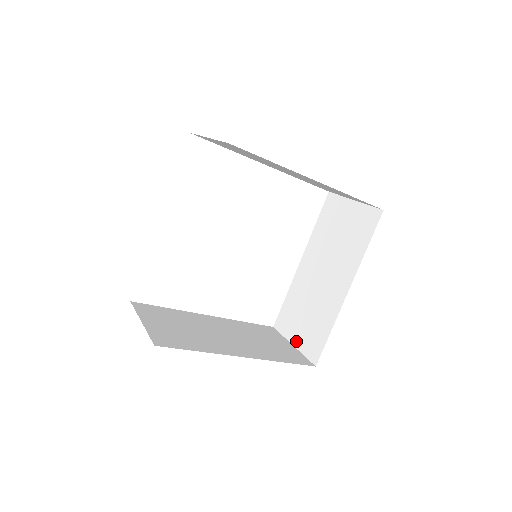
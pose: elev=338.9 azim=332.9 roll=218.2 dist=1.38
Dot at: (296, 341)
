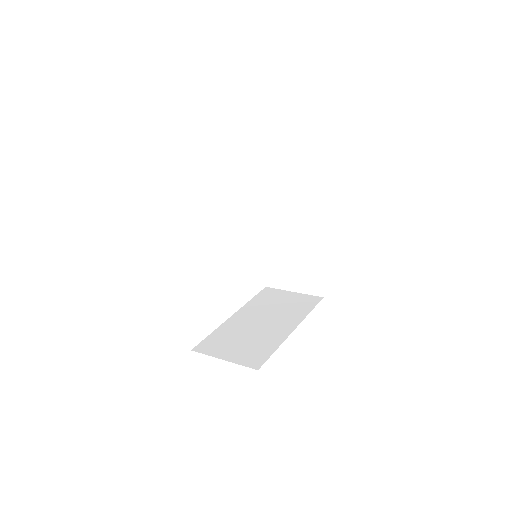
Dot at: (228, 357)
